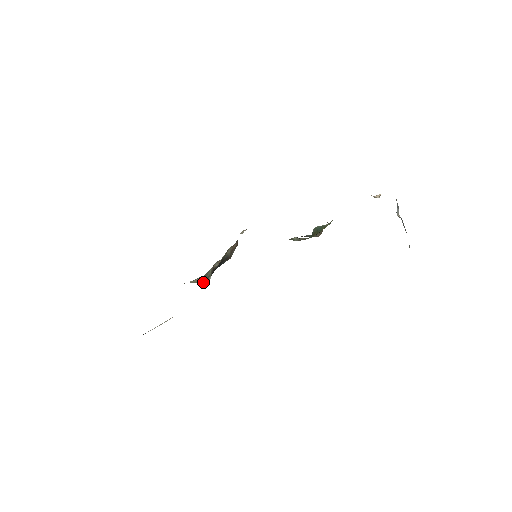
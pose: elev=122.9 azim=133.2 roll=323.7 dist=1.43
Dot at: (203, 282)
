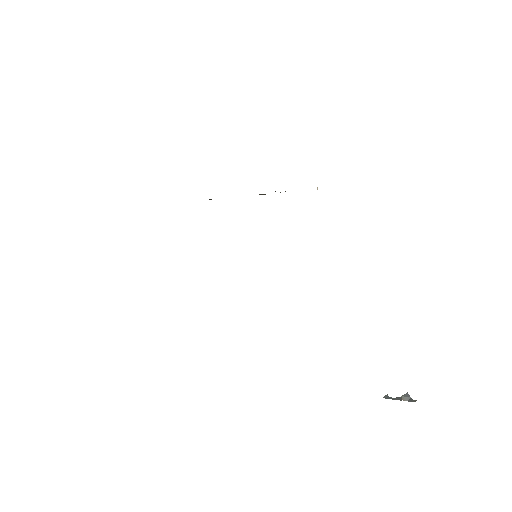
Dot at: occluded
